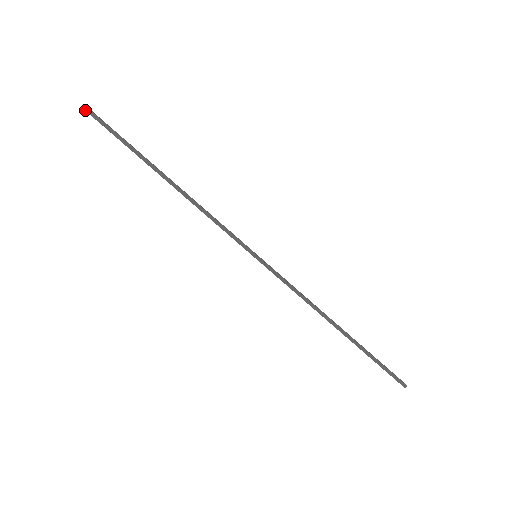
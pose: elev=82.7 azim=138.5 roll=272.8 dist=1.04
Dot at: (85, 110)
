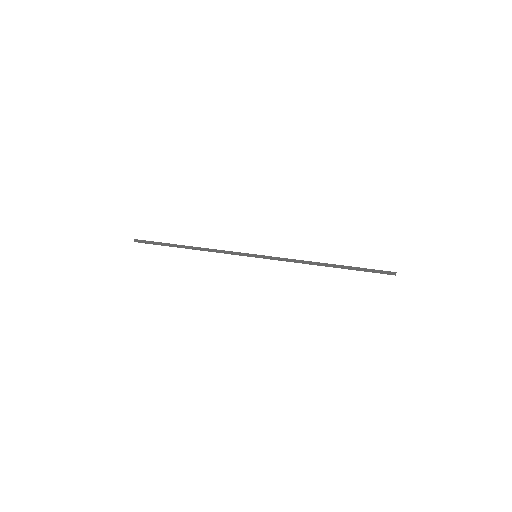
Dot at: (134, 241)
